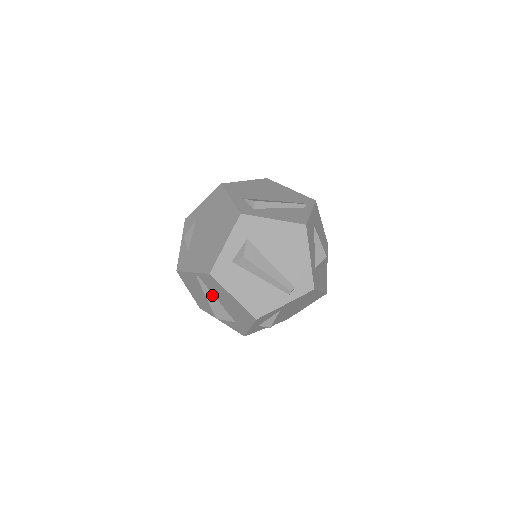
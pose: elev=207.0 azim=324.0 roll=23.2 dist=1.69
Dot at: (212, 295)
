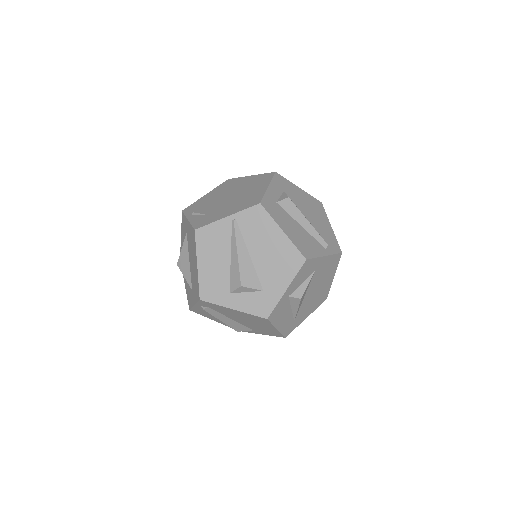
Dot at: (245, 248)
